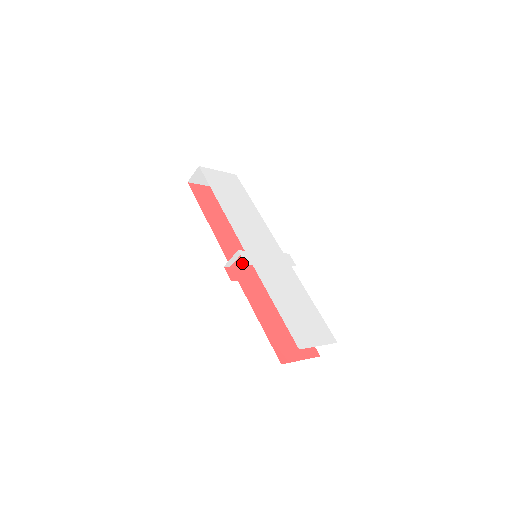
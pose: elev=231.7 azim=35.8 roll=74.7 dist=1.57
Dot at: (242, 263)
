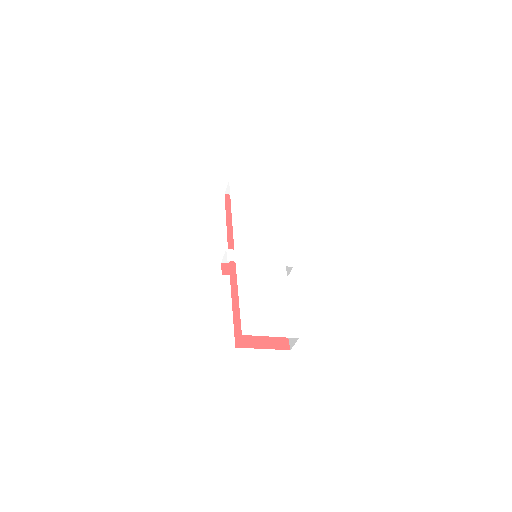
Dot at: occluded
